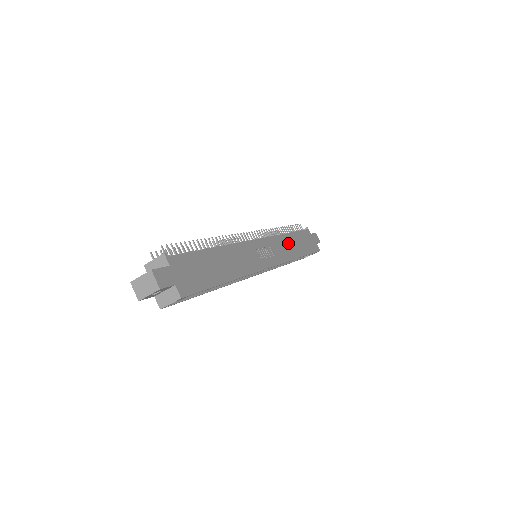
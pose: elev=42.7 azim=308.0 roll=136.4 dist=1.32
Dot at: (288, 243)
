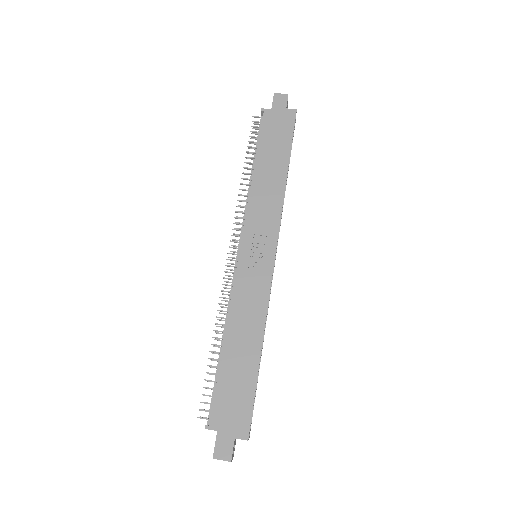
Dot at: (263, 185)
